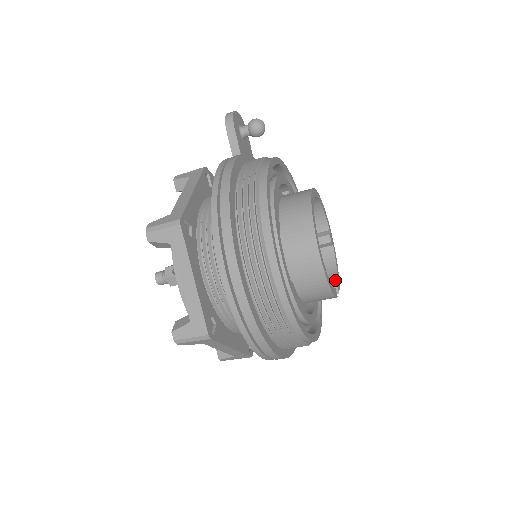
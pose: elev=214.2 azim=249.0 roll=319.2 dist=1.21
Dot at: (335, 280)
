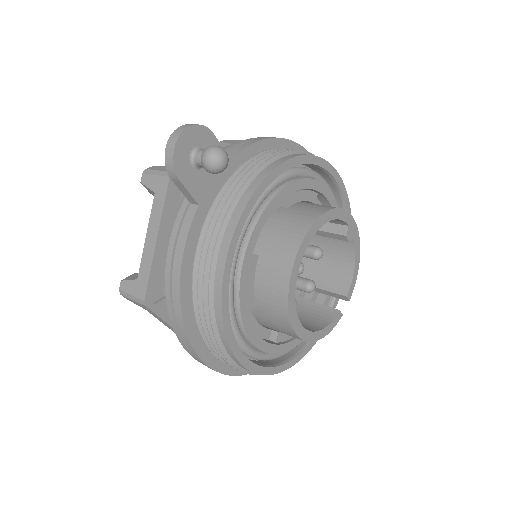
Dot at: (348, 283)
